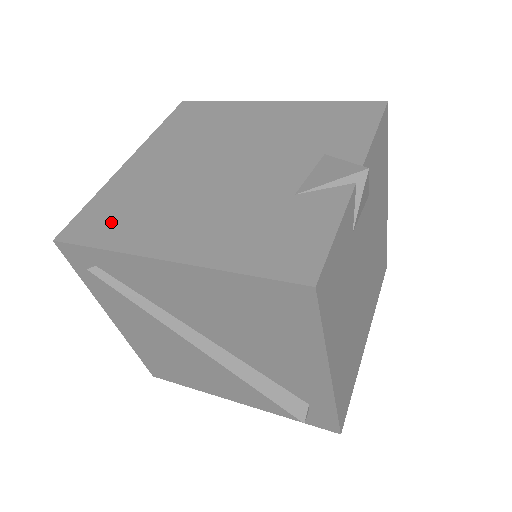
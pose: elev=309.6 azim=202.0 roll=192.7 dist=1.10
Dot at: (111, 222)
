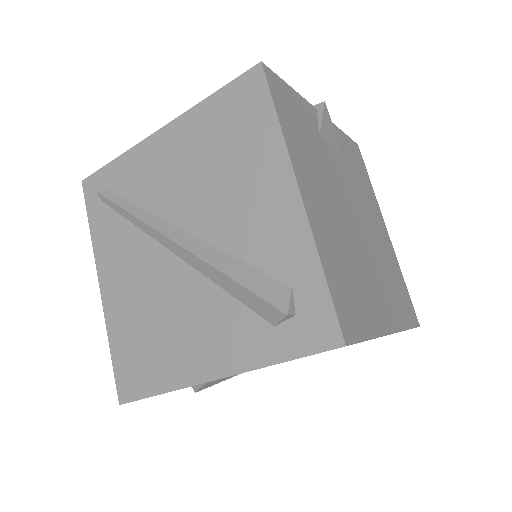
Dot at: occluded
